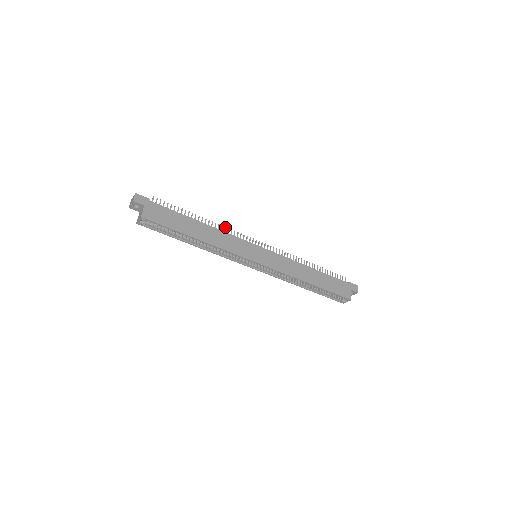
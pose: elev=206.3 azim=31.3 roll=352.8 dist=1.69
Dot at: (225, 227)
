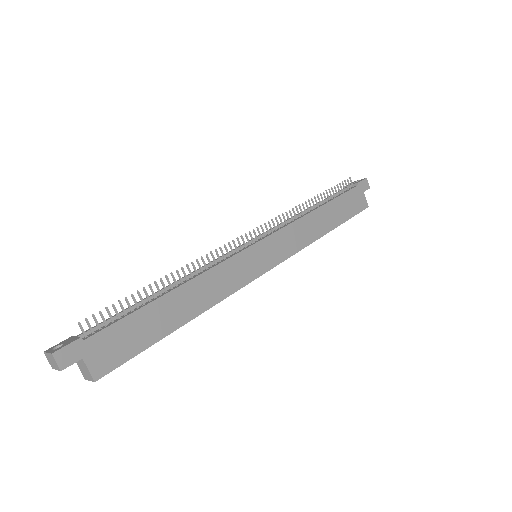
Dot at: (201, 258)
